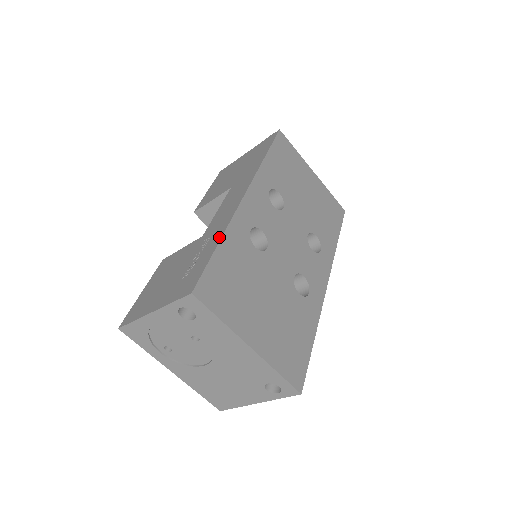
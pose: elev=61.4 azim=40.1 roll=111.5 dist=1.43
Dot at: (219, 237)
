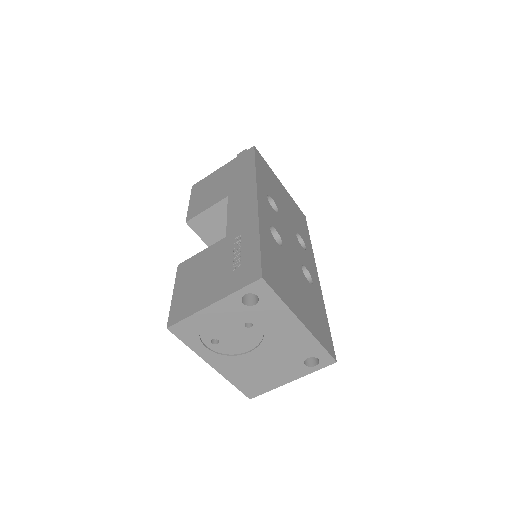
Dot at: (256, 233)
